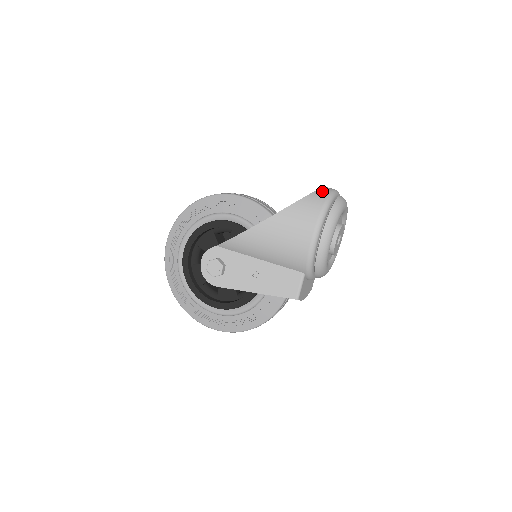
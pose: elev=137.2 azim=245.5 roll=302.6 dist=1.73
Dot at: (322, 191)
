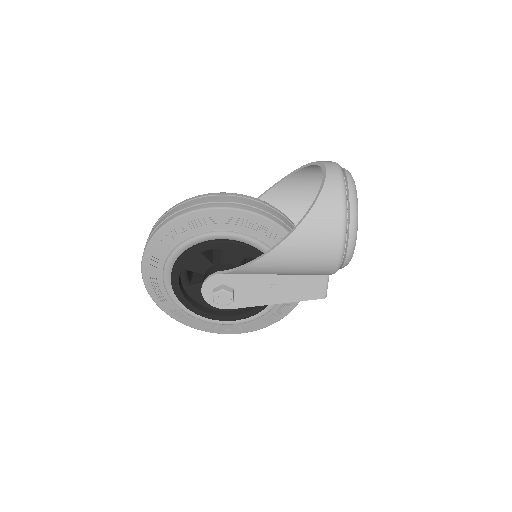
Dot at: (330, 185)
